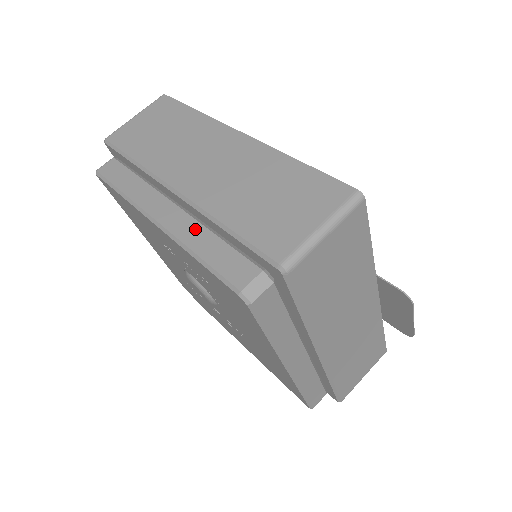
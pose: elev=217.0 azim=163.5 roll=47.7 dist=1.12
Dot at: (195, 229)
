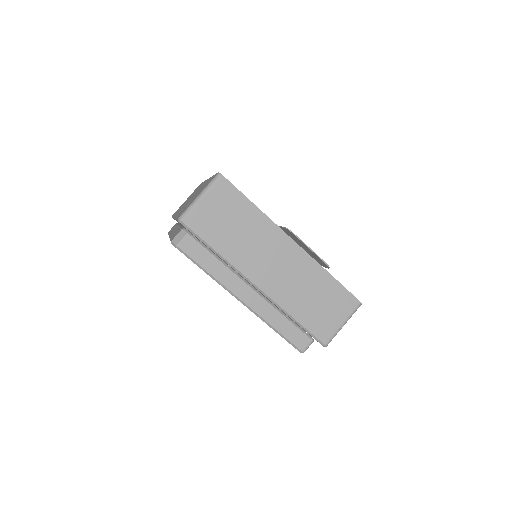
Dot at: occluded
